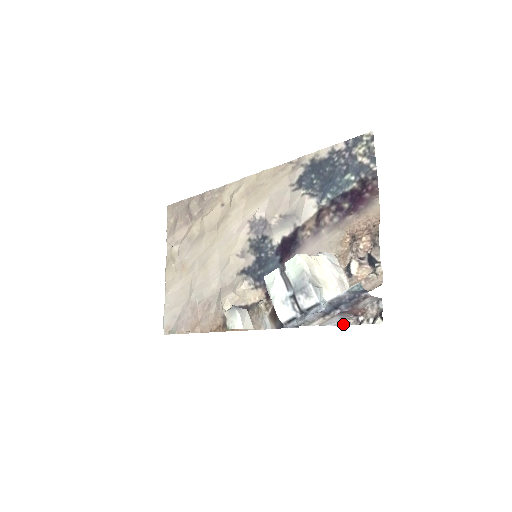
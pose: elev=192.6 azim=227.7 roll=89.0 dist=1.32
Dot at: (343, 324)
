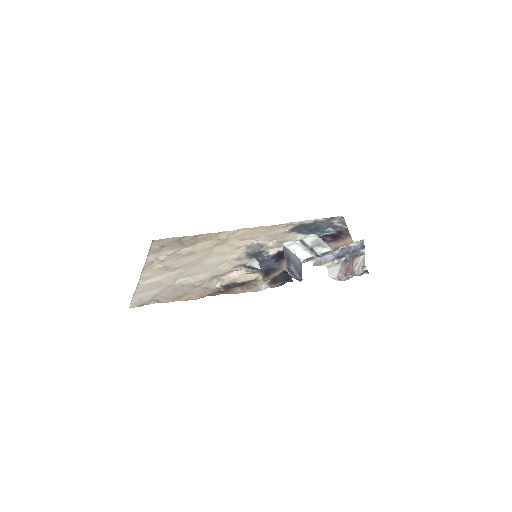
Dot at: (337, 280)
